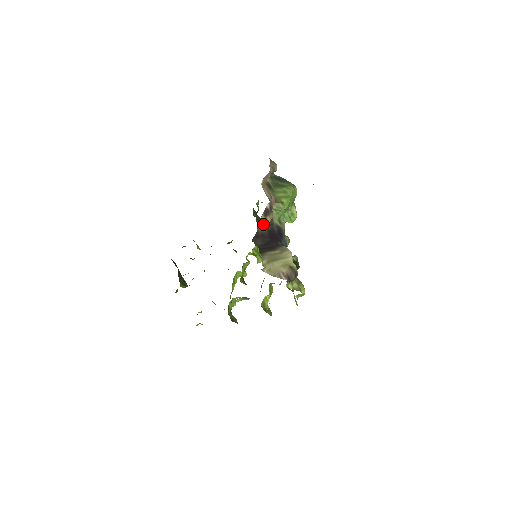
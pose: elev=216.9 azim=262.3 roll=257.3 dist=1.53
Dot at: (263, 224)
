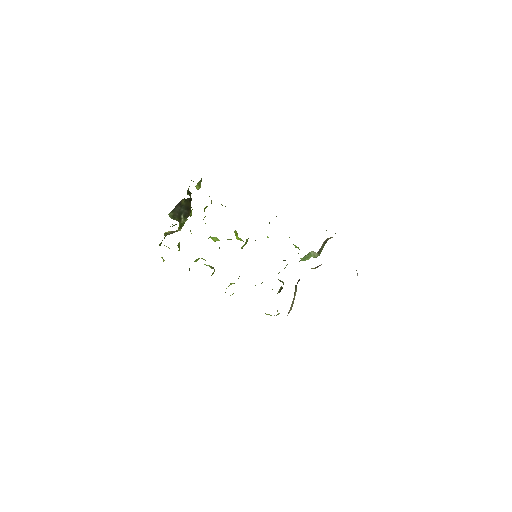
Dot at: occluded
